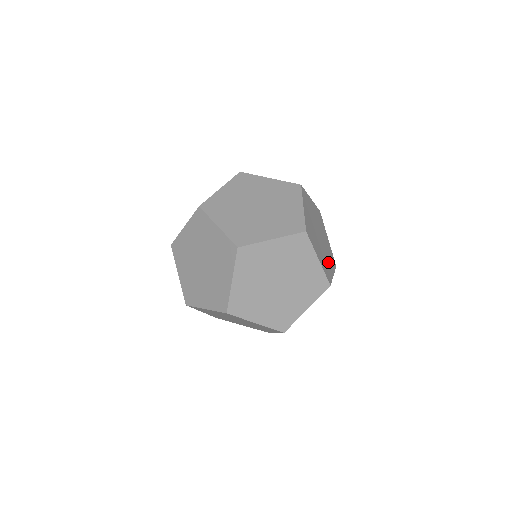
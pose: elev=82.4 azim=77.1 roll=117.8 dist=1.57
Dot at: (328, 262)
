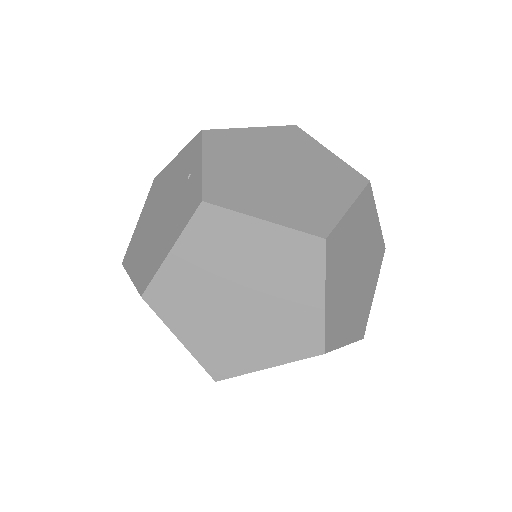
Dot at: (367, 290)
